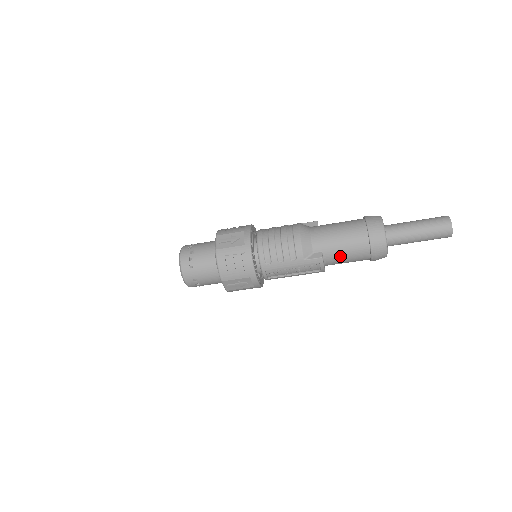
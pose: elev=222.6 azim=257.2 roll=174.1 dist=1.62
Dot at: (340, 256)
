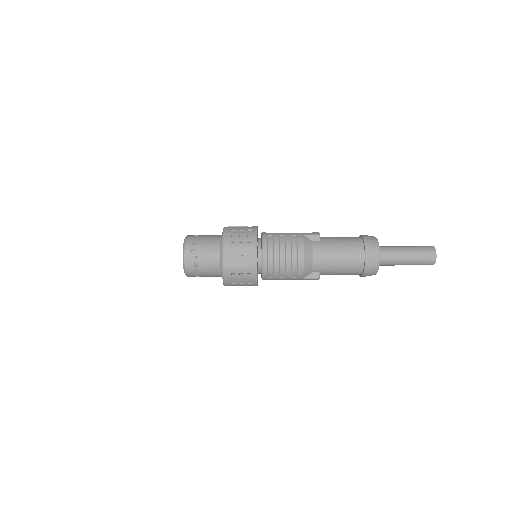
Dot at: (334, 274)
